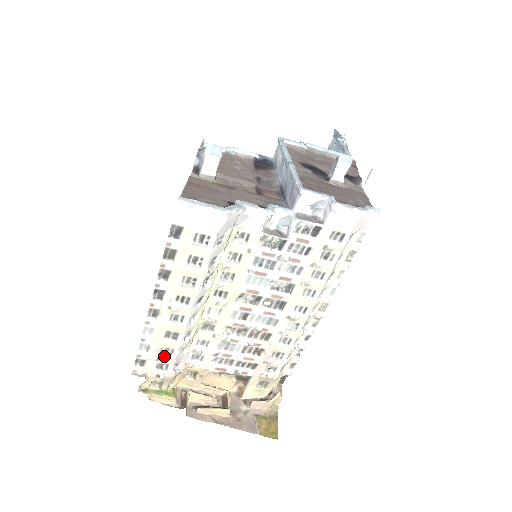
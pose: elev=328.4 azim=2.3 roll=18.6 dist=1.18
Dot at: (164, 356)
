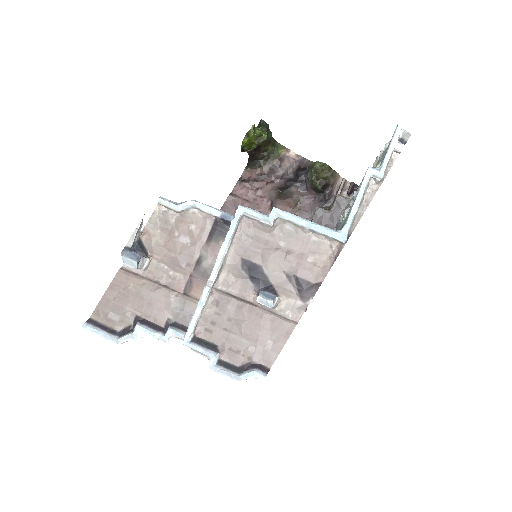
Dot at: occluded
